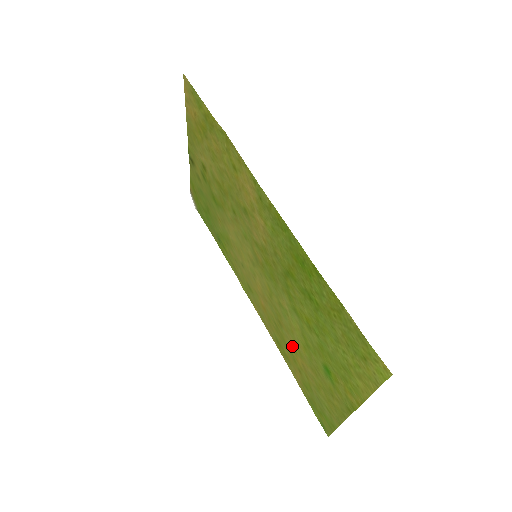
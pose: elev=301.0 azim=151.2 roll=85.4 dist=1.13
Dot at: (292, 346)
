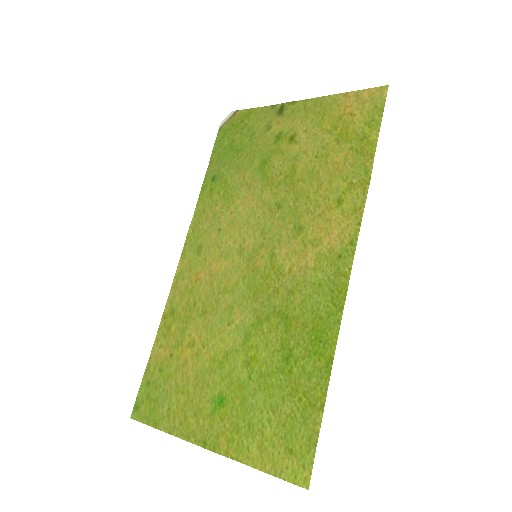
Dot at: (194, 338)
